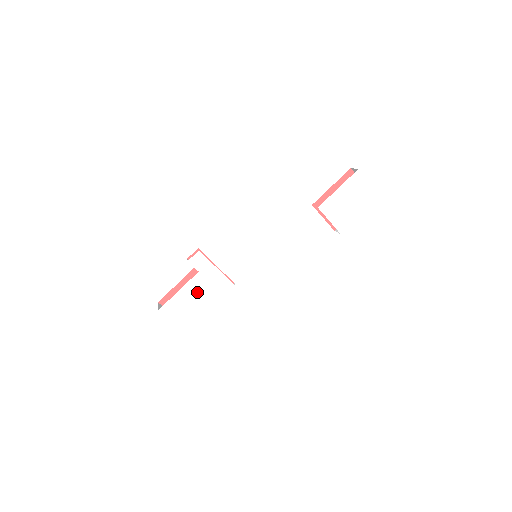
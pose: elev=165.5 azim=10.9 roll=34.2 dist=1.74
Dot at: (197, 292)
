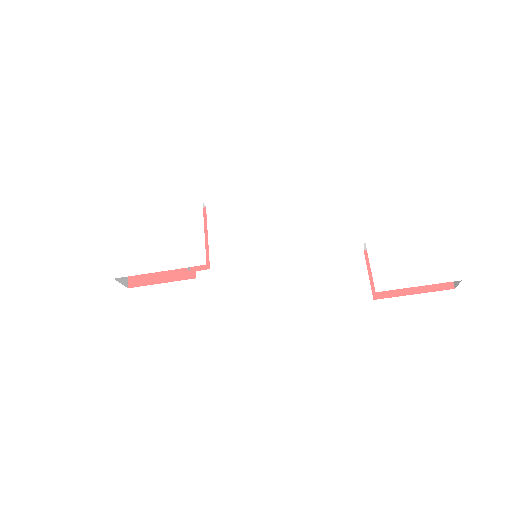
Dot at: (165, 242)
